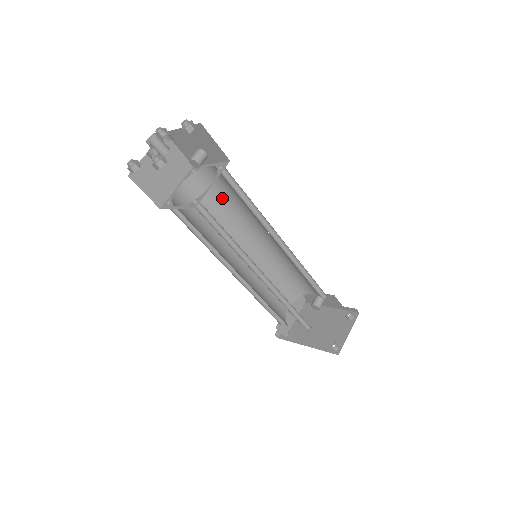
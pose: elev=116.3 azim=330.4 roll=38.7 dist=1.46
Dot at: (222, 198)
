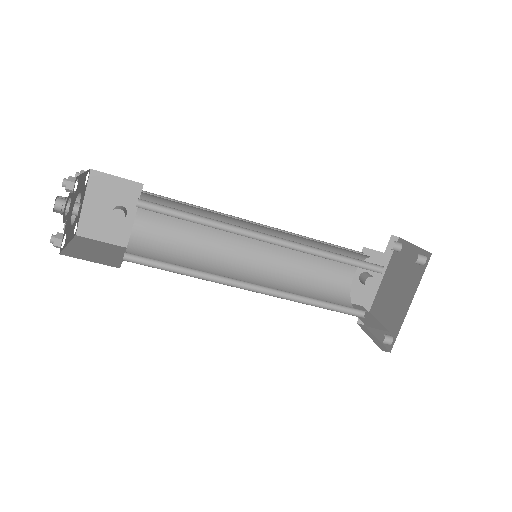
Dot at: (176, 246)
